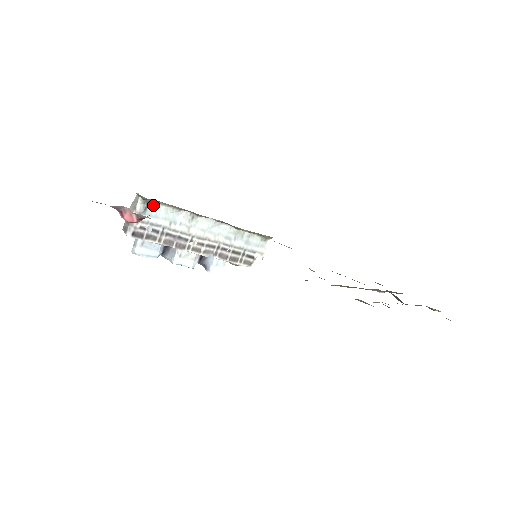
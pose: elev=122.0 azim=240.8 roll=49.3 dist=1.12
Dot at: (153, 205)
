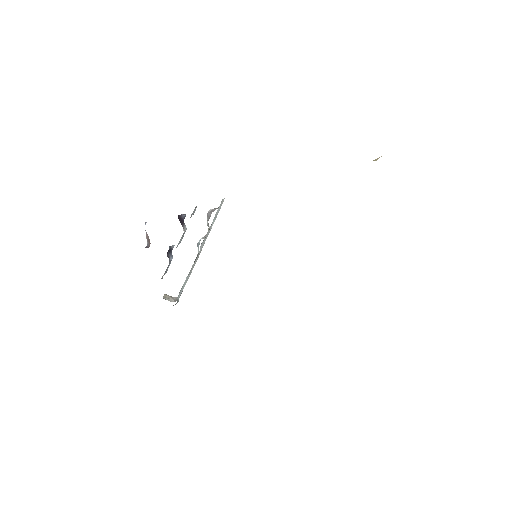
Dot at: (177, 297)
